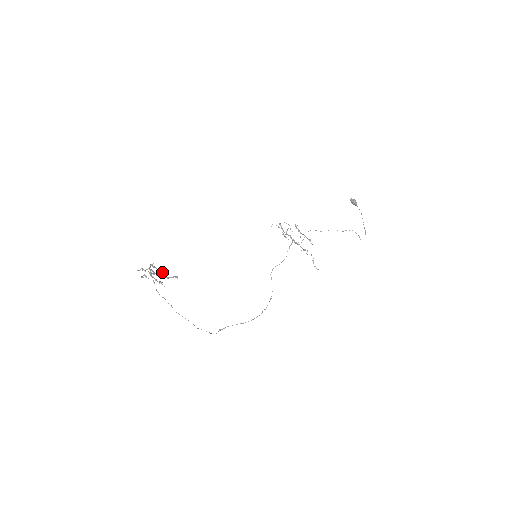
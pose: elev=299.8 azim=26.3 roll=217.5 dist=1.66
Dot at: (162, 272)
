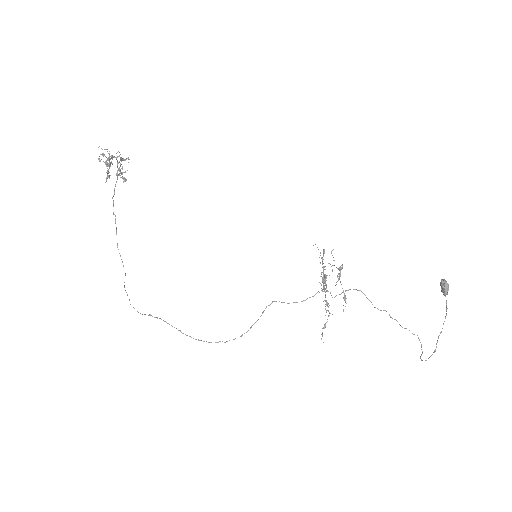
Dot at: occluded
